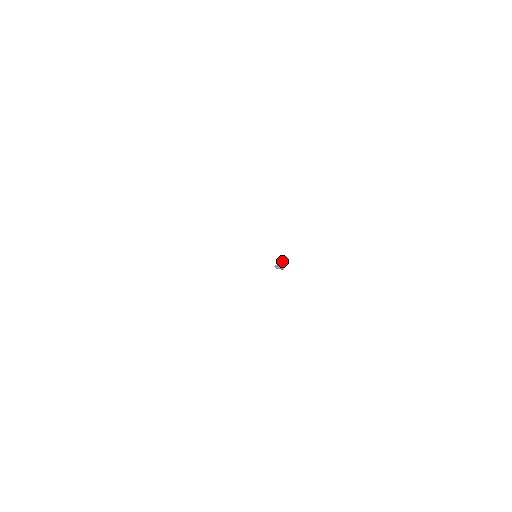
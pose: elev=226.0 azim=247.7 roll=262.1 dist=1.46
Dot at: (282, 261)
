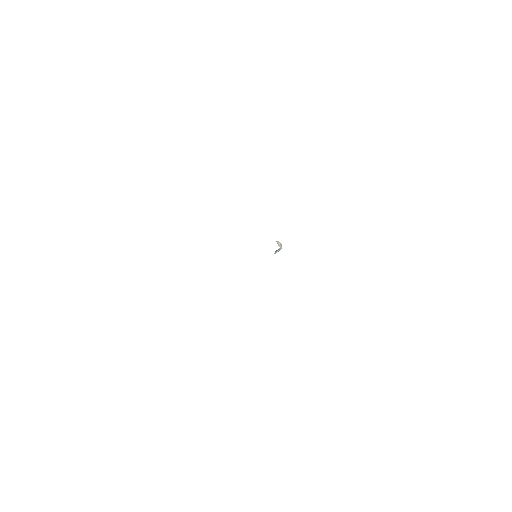
Dot at: (278, 245)
